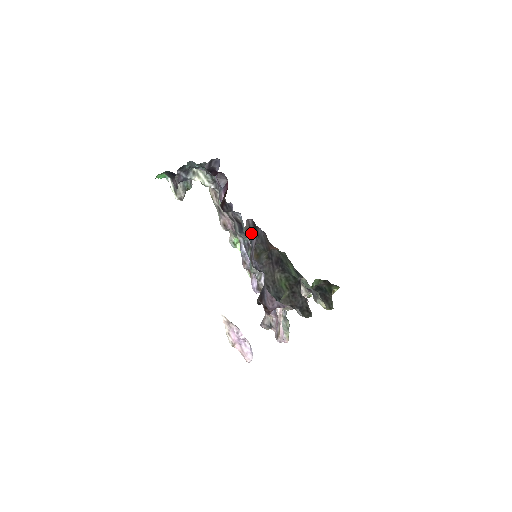
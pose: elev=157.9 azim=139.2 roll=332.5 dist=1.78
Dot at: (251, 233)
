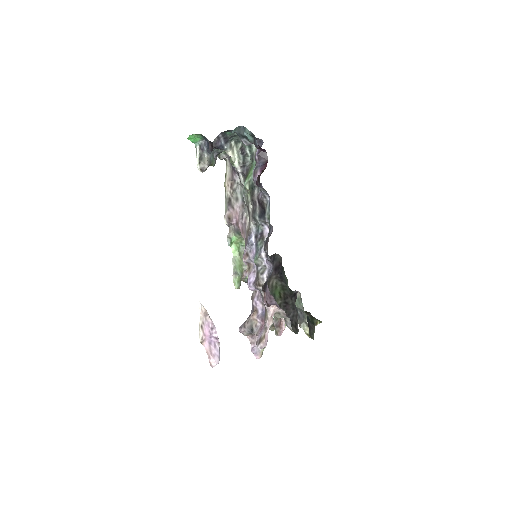
Dot at: occluded
